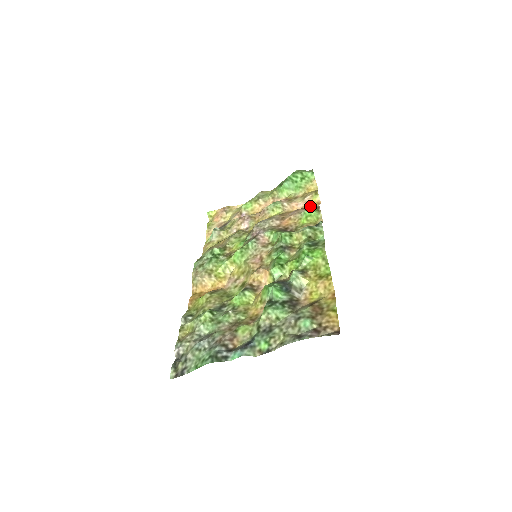
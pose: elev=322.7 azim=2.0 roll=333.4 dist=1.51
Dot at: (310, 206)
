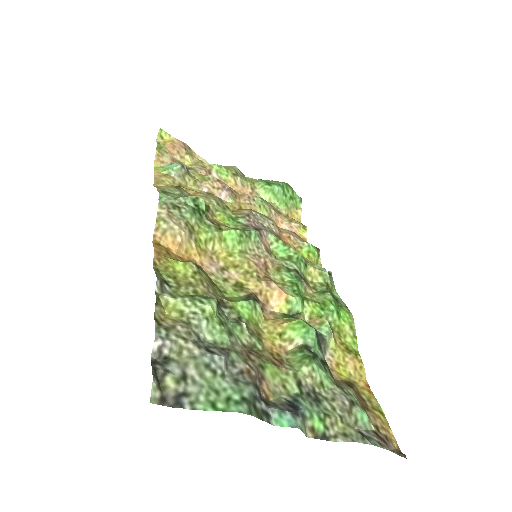
Dot at: occluded
